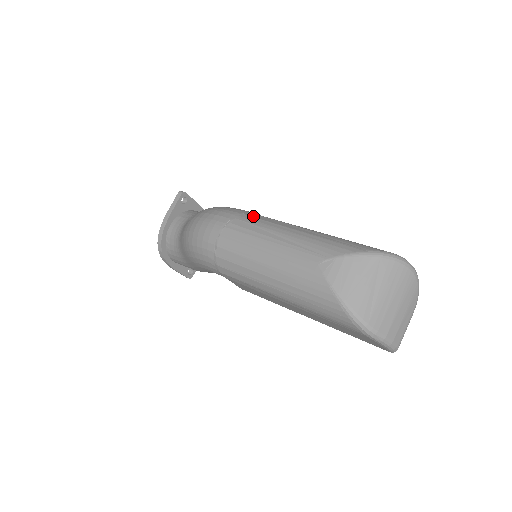
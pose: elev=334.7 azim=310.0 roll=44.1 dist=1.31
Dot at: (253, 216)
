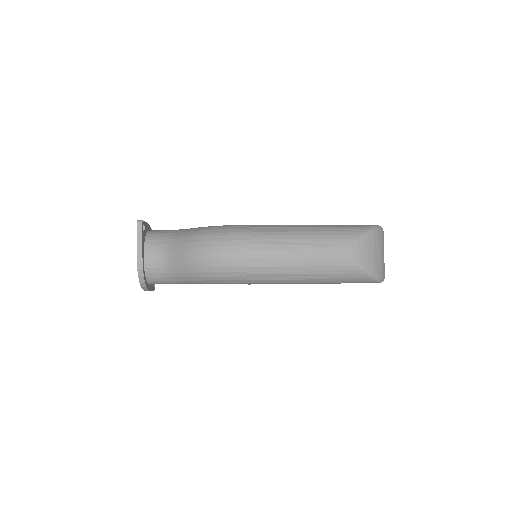
Dot at: (262, 231)
